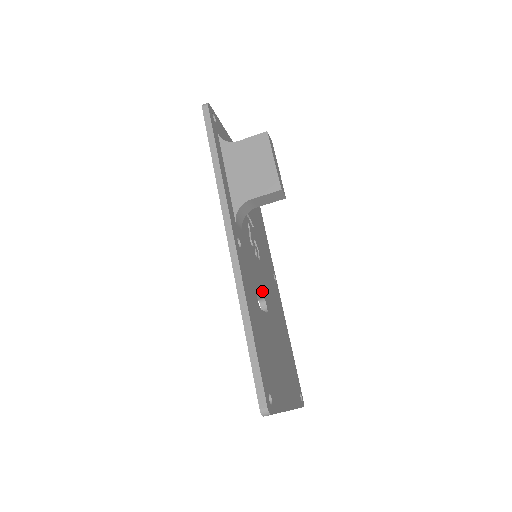
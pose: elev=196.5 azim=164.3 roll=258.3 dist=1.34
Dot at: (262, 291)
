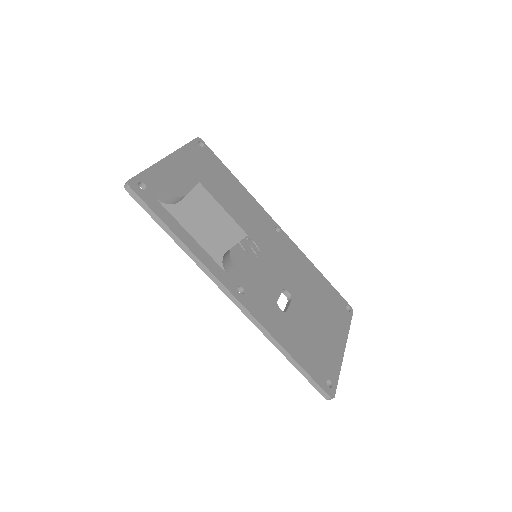
Dot at: (278, 285)
